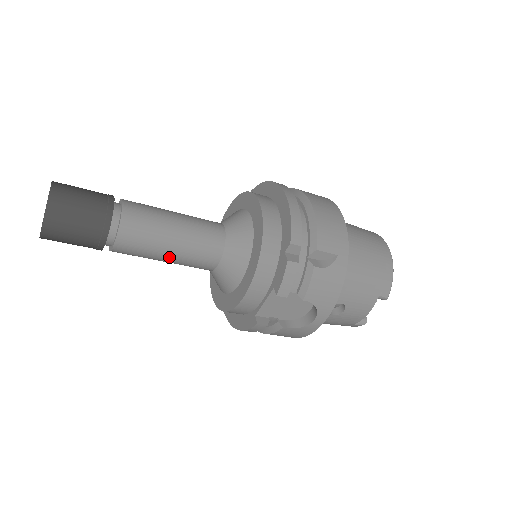
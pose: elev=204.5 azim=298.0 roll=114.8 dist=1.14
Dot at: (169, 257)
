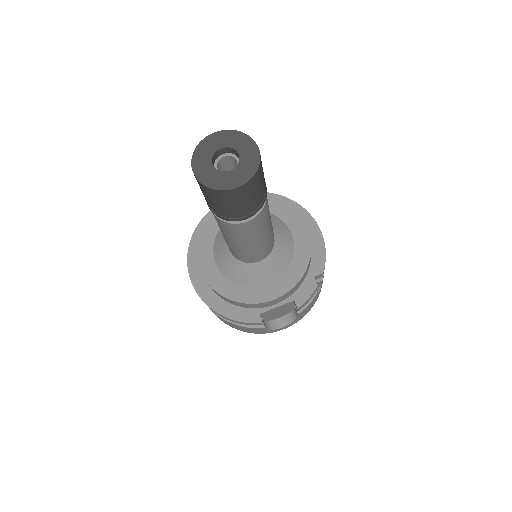
Dot at: (249, 245)
